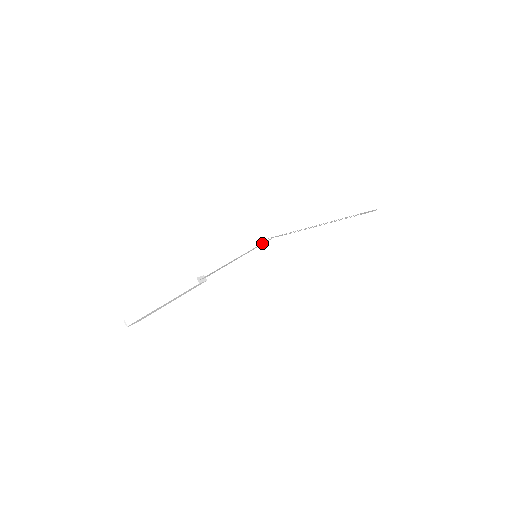
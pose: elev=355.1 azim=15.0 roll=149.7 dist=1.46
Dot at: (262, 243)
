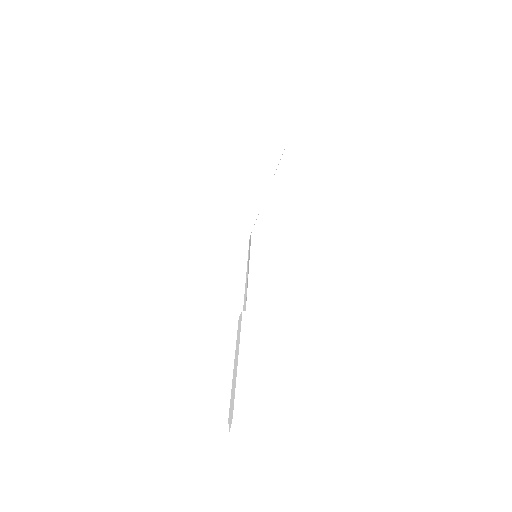
Dot at: (250, 243)
